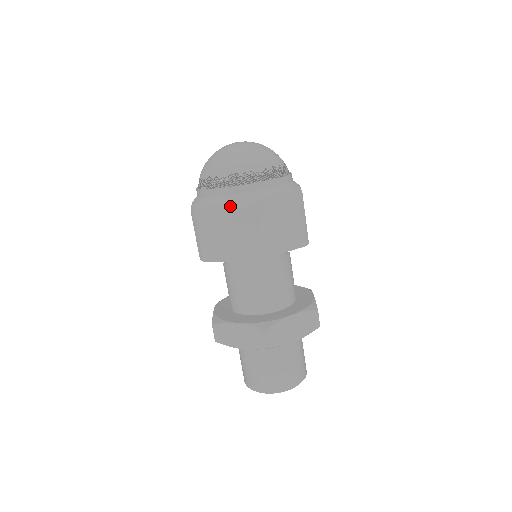
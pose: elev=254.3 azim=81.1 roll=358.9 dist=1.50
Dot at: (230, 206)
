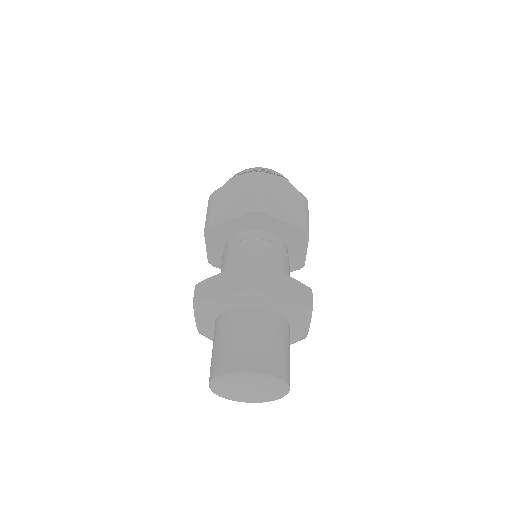
Dot at: (246, 177)
